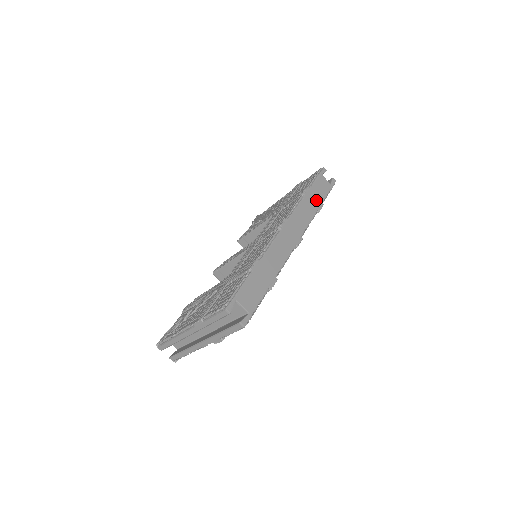
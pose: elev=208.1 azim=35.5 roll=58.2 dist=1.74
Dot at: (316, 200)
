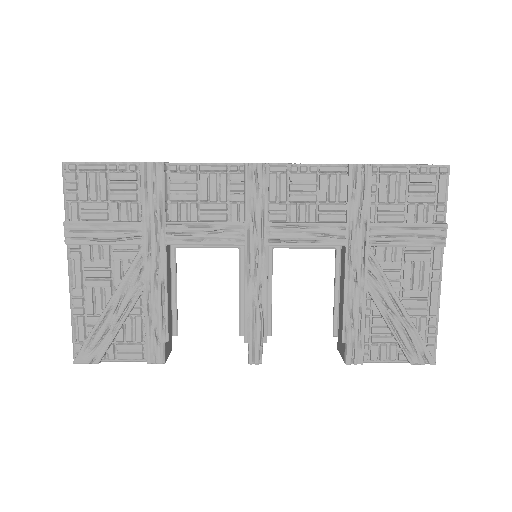
Dot at: occluded
